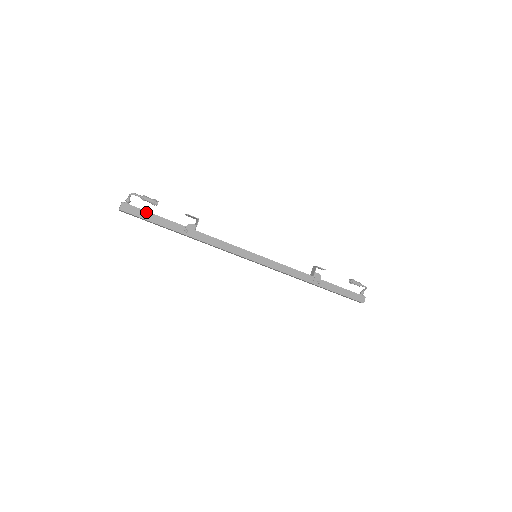
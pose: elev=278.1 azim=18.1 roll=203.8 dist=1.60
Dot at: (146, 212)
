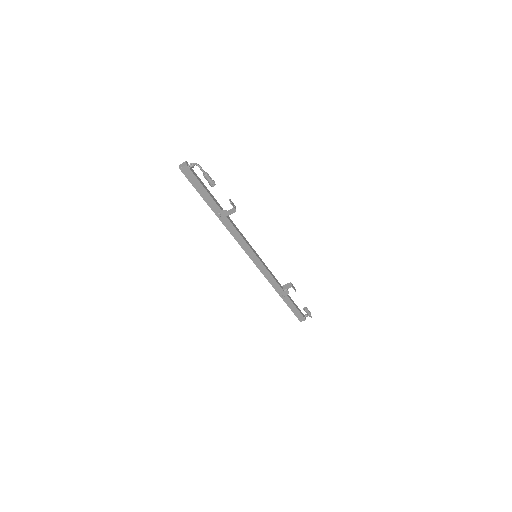
Dot at: (199, 183)
